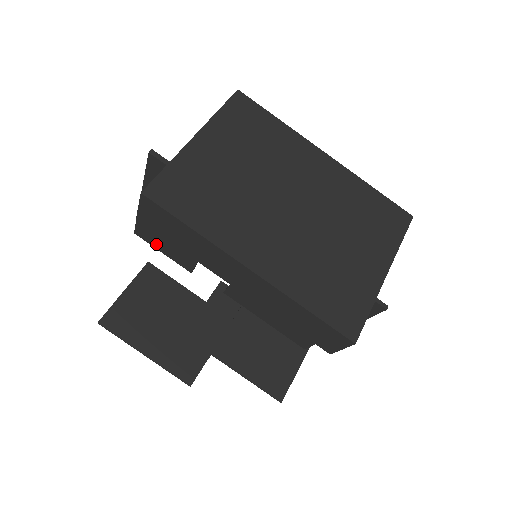
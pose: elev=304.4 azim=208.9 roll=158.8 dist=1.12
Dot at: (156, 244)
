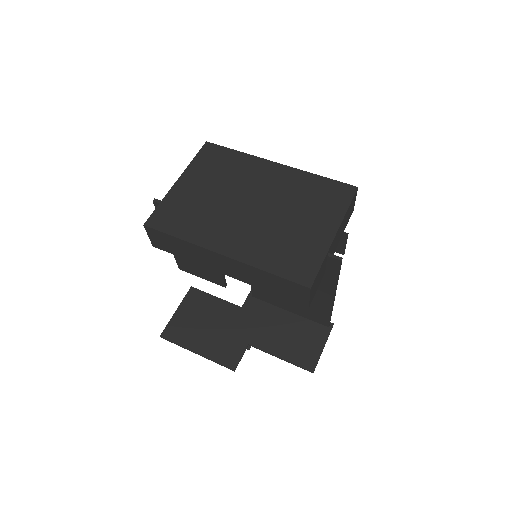
Dot at: (194, 272)
